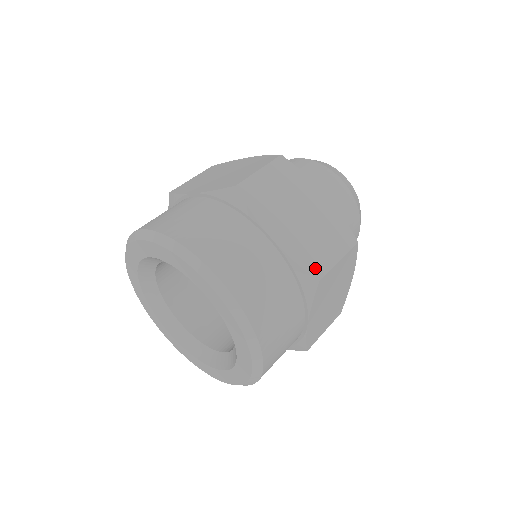
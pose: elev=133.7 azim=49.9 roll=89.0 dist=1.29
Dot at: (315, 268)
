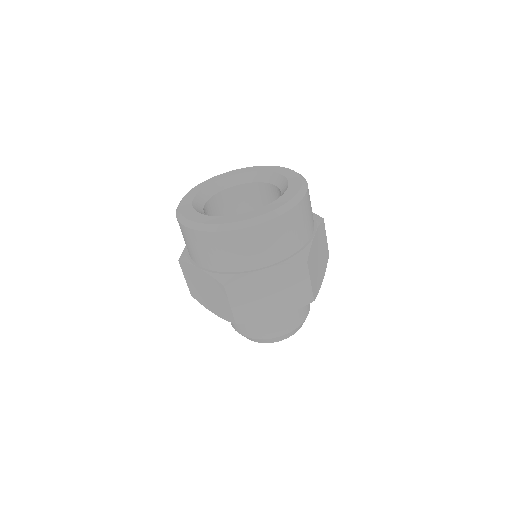
Dot at: occluded
